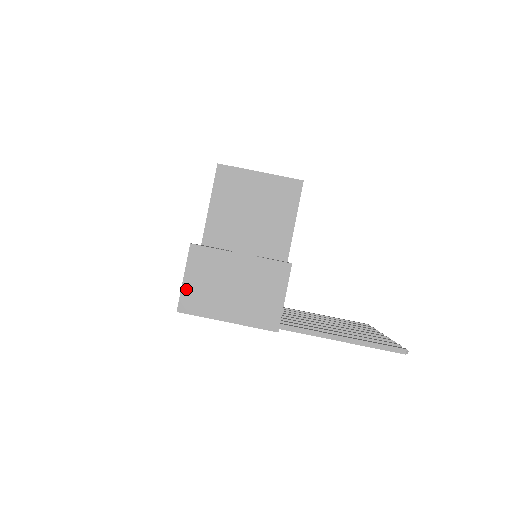
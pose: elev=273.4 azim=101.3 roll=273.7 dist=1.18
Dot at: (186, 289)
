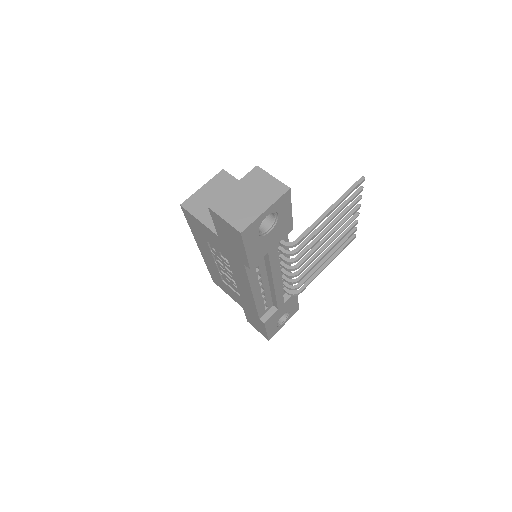
Dot at: (231, 222)
